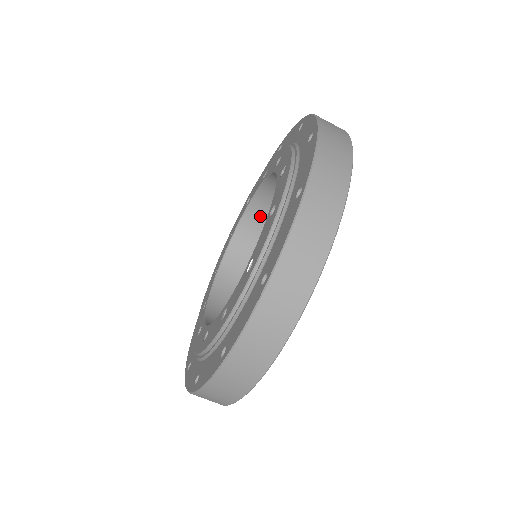
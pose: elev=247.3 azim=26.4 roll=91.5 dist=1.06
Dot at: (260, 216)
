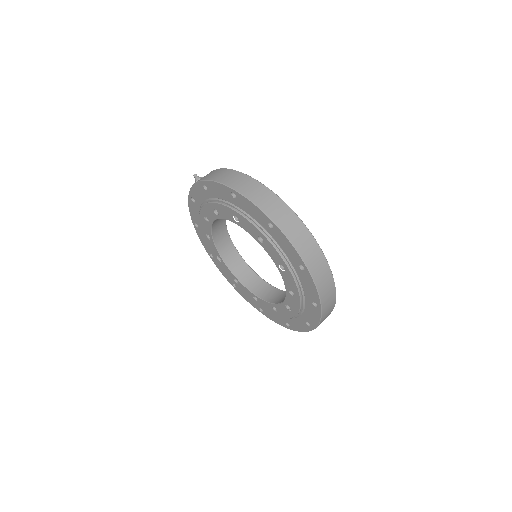
Dot at: occluded
